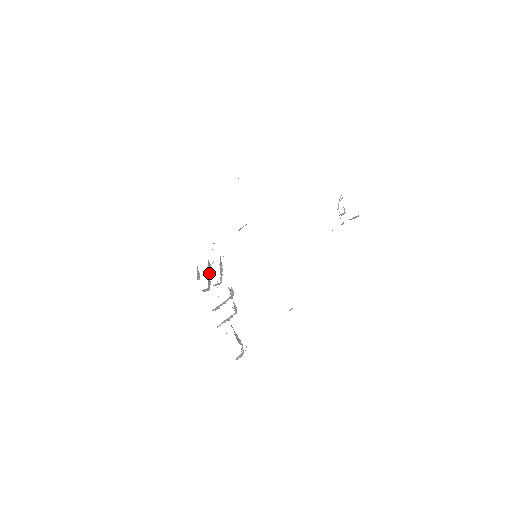
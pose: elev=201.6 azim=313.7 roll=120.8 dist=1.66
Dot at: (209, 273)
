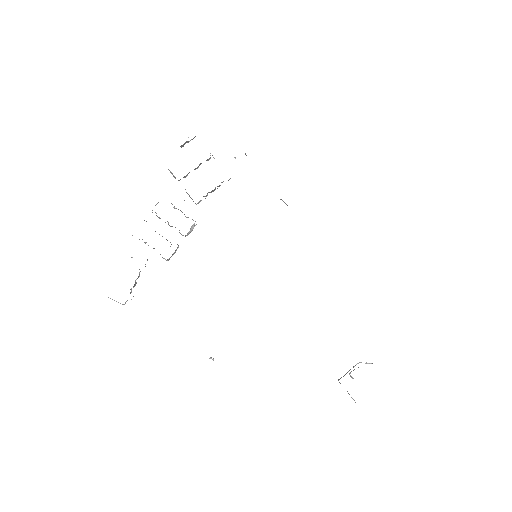
Dot at: occluded
